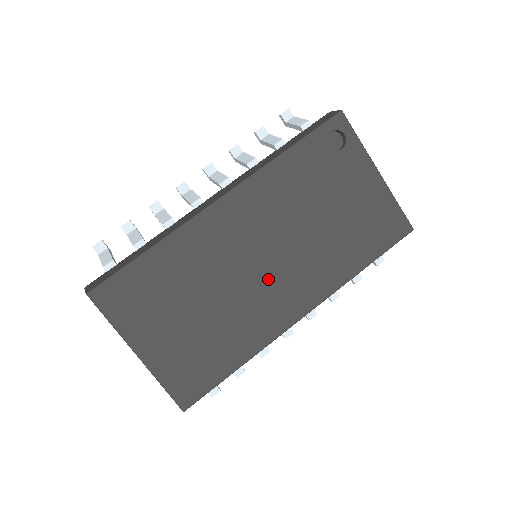
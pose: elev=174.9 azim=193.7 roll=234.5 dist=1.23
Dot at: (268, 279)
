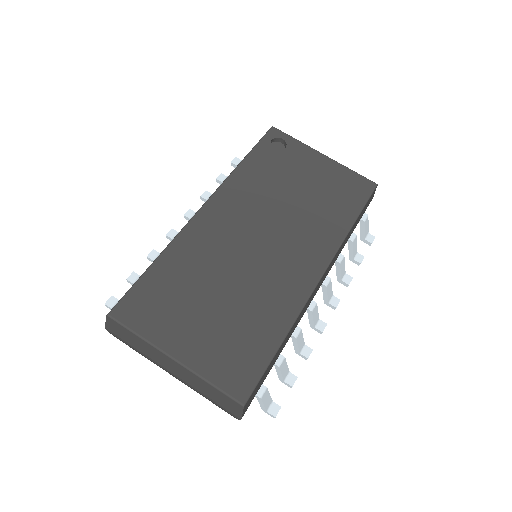
Dot at: (272, 255)
